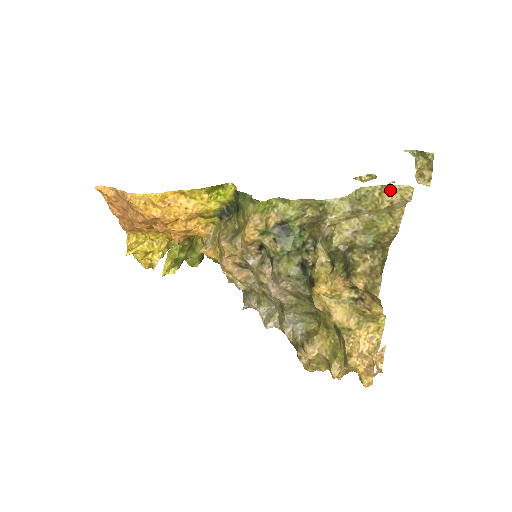
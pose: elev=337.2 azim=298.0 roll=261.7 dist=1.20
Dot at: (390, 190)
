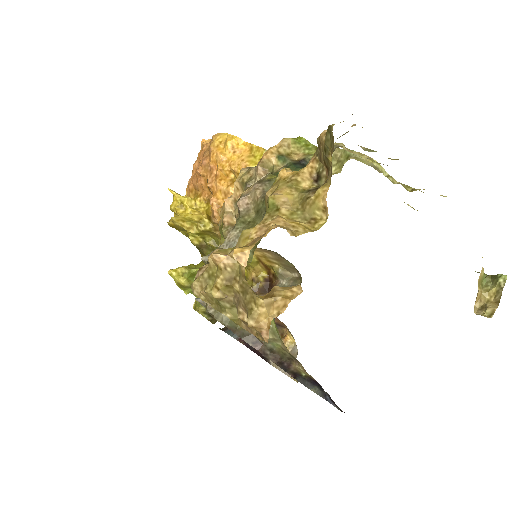
Dot at: occluded
